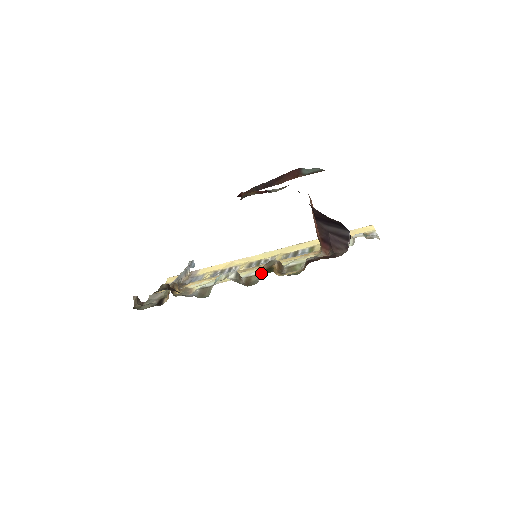
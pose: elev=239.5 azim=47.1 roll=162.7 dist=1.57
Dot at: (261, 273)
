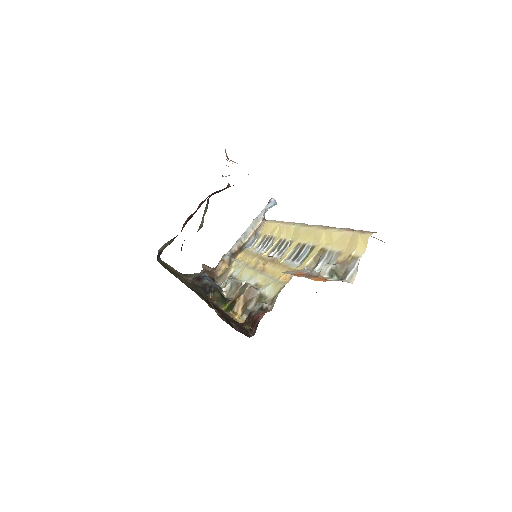
Dot at: occluded
